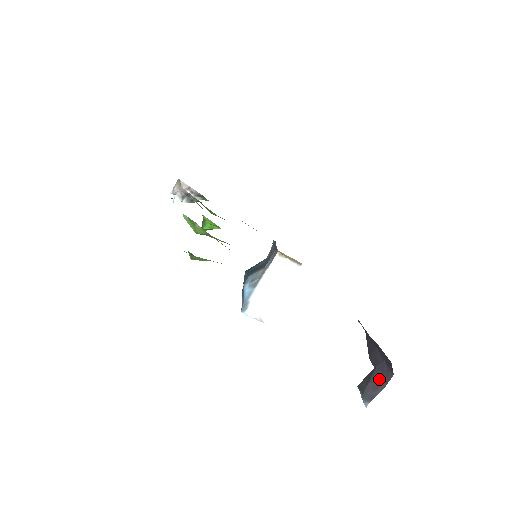
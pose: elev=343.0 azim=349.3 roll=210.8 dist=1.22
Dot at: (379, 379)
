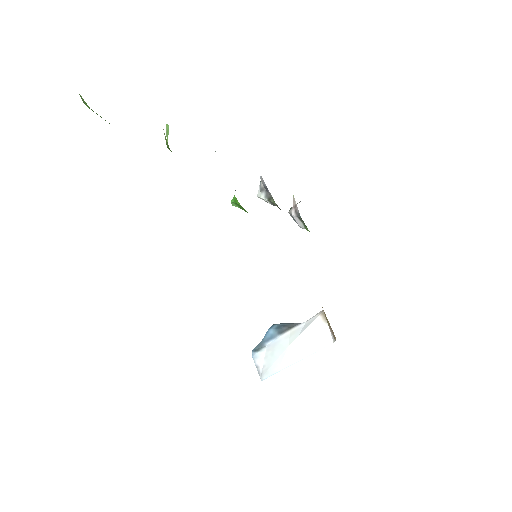
Dot at: occluded
